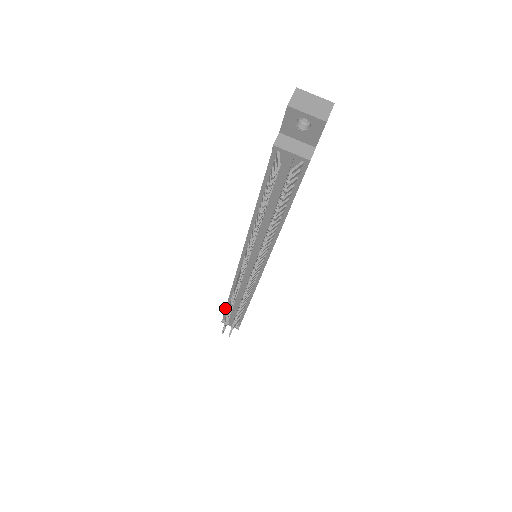
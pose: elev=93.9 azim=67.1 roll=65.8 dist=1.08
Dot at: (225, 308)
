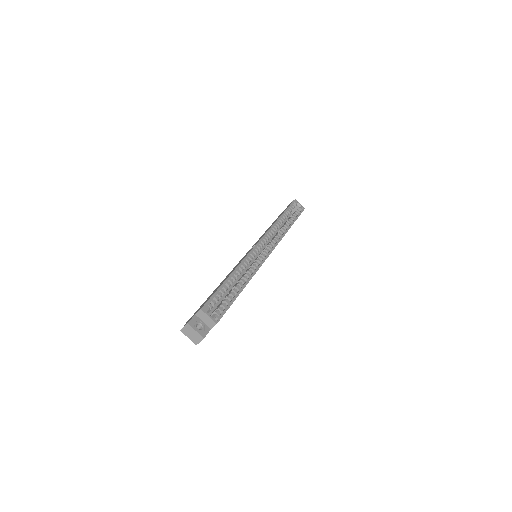
Dot at: occluded
